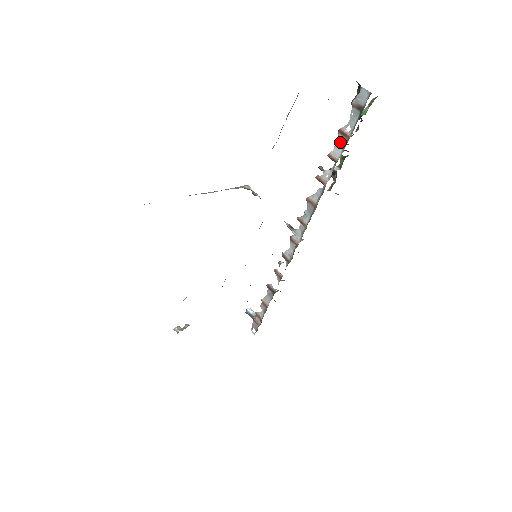
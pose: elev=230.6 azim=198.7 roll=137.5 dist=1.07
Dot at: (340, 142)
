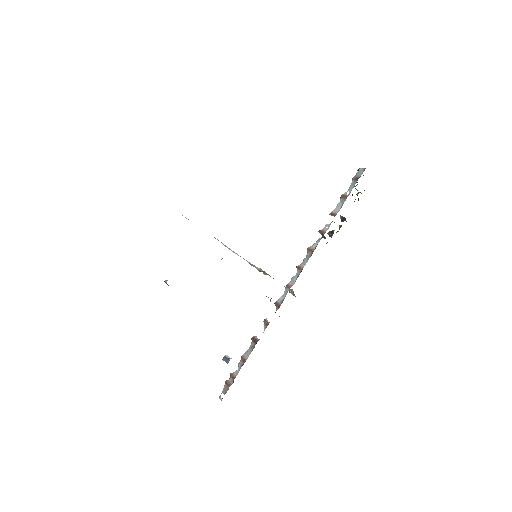
Dot at: (341, 203)
